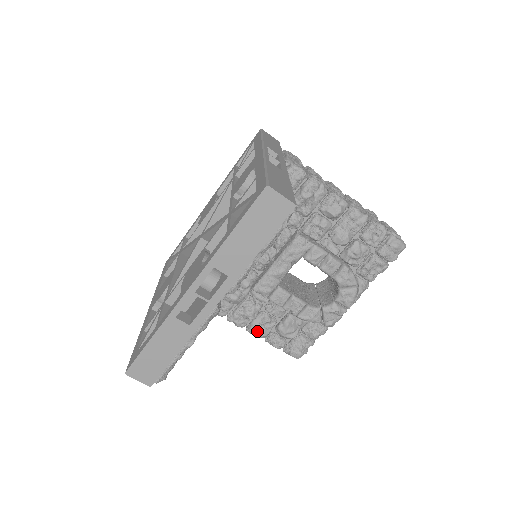
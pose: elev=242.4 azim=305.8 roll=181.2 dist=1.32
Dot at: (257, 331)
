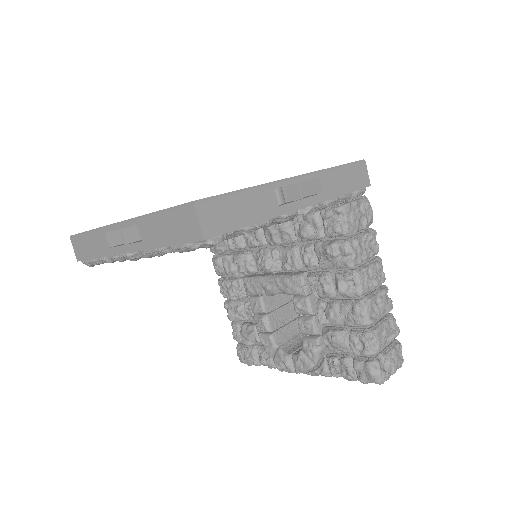
Dot at: (228, 310)
